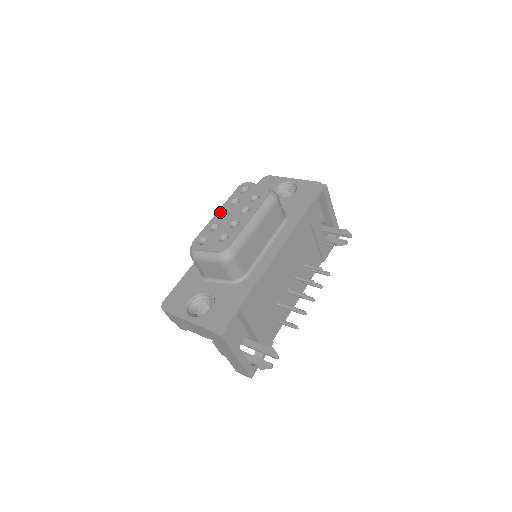
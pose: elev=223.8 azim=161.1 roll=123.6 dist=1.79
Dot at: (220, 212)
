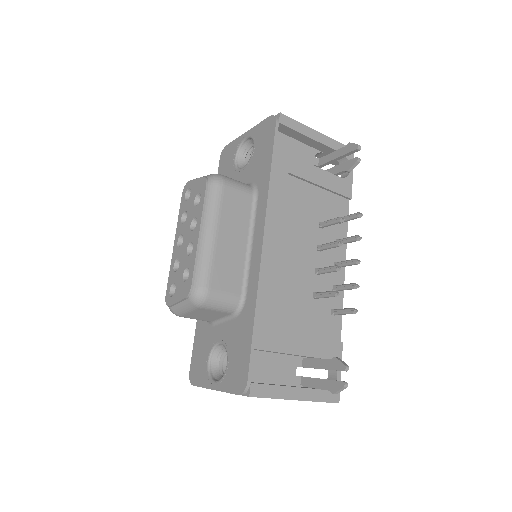
Dot at: (176, 241)
